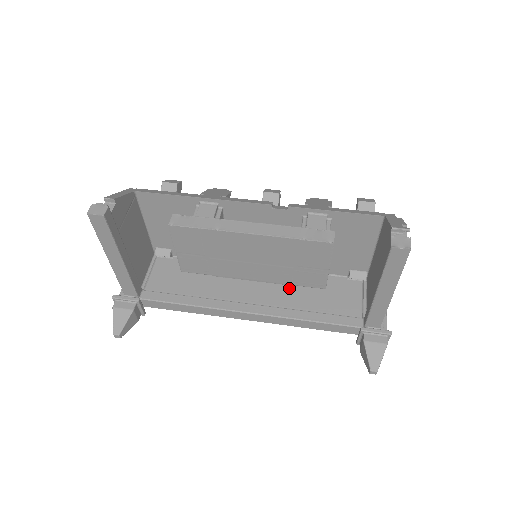
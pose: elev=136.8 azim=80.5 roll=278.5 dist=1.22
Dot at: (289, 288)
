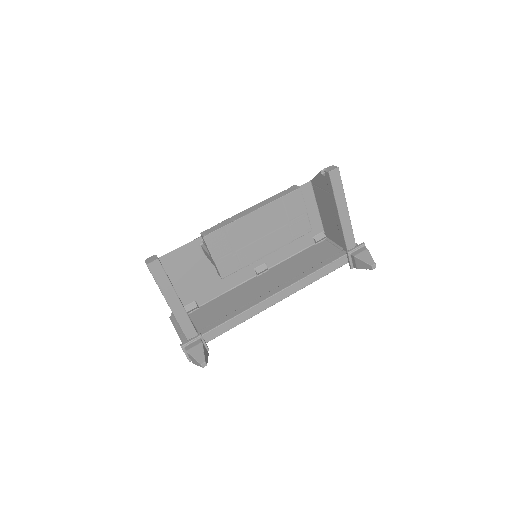
Dot at: (288, 269)
